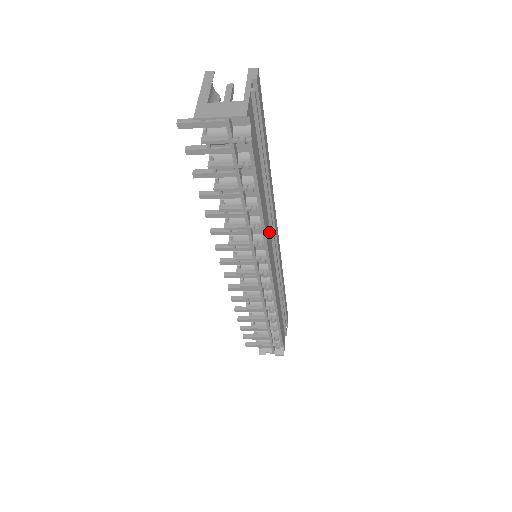
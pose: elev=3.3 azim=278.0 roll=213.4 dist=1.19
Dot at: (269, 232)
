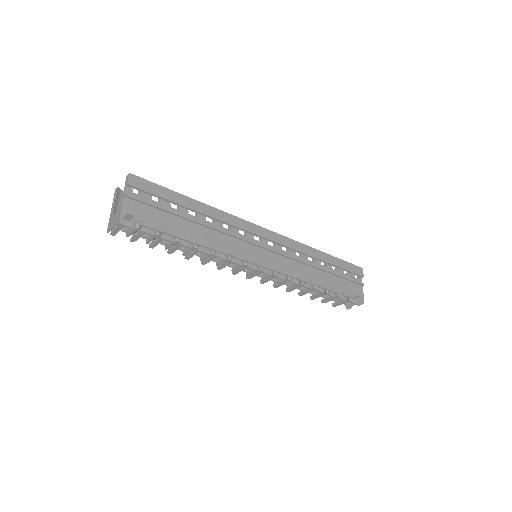
Dot at: (238, 243)
